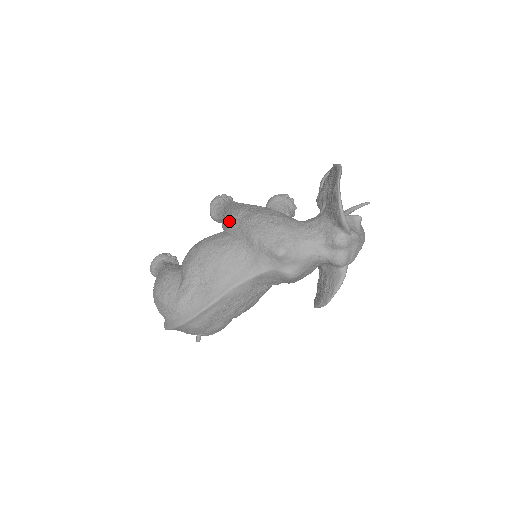
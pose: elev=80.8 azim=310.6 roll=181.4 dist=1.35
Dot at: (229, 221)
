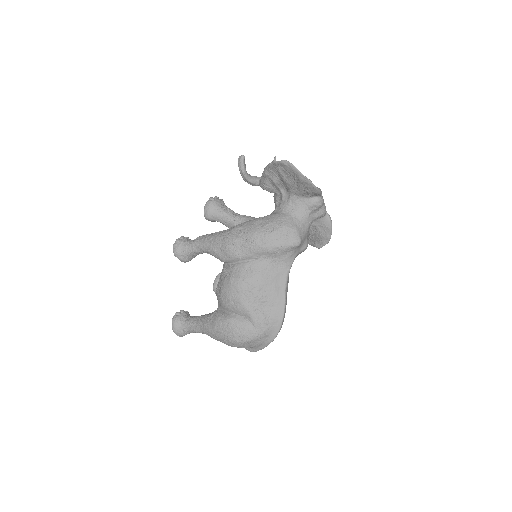
Dot at: (234, 255)
